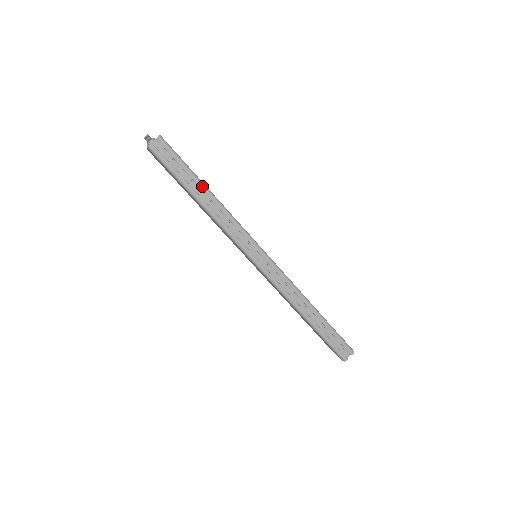
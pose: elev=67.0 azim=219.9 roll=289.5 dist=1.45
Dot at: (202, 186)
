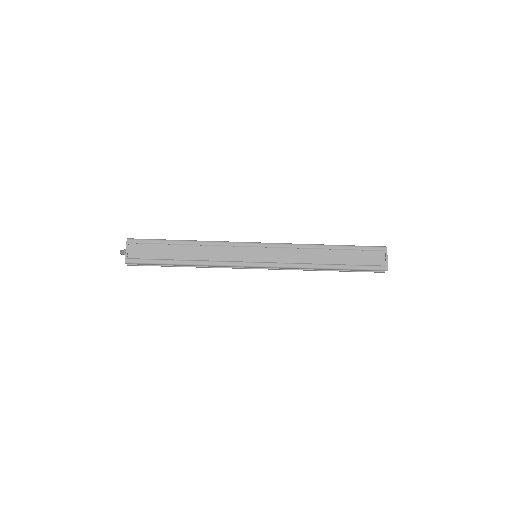
Dot at: (177, 265)
